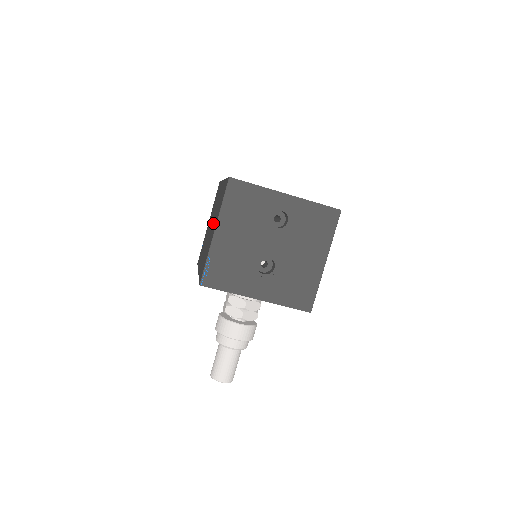
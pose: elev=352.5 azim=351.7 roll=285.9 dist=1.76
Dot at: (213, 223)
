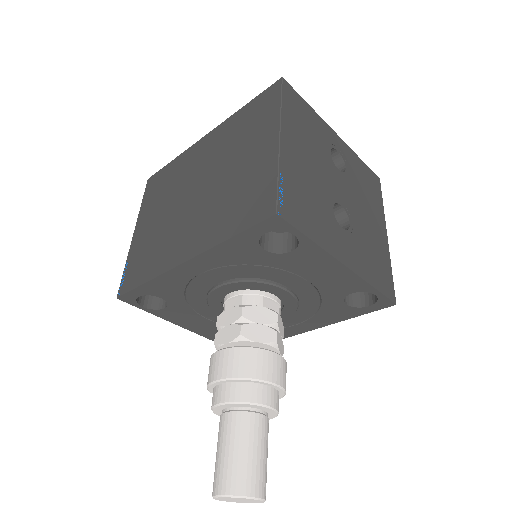
Dot at: (227, 164)
